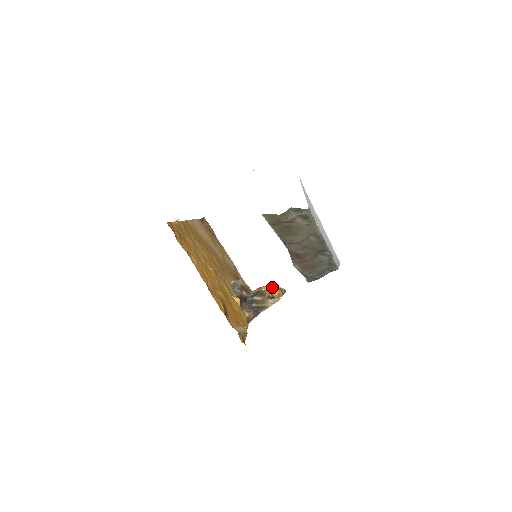
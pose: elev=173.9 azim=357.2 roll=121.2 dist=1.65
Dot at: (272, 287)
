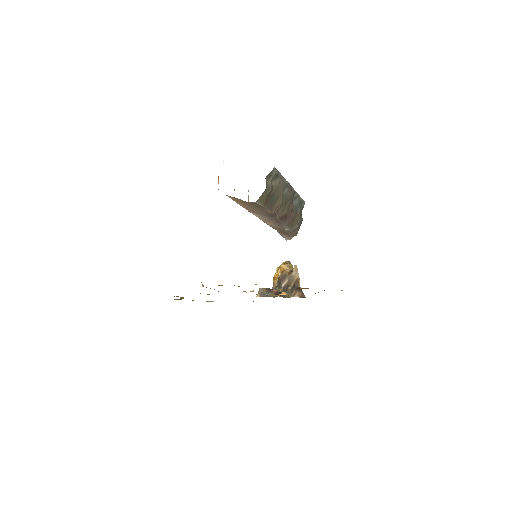
Dot at: (279, 269)
